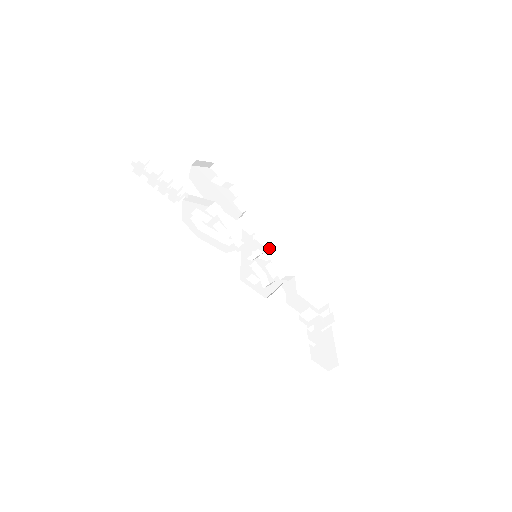
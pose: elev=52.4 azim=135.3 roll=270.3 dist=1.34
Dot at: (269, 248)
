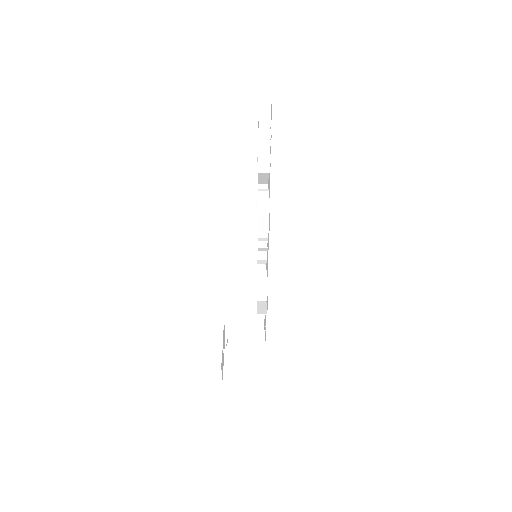
Dot at: occluded
